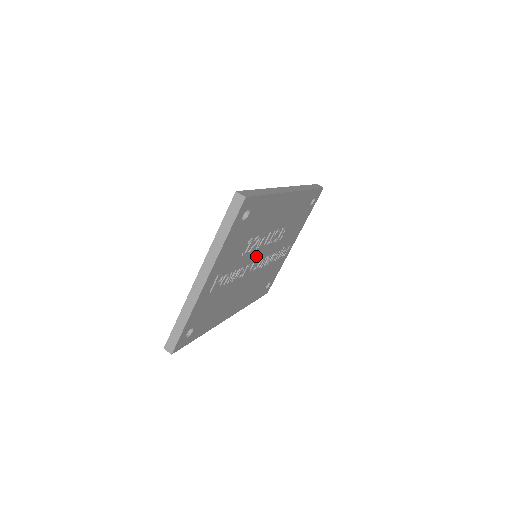
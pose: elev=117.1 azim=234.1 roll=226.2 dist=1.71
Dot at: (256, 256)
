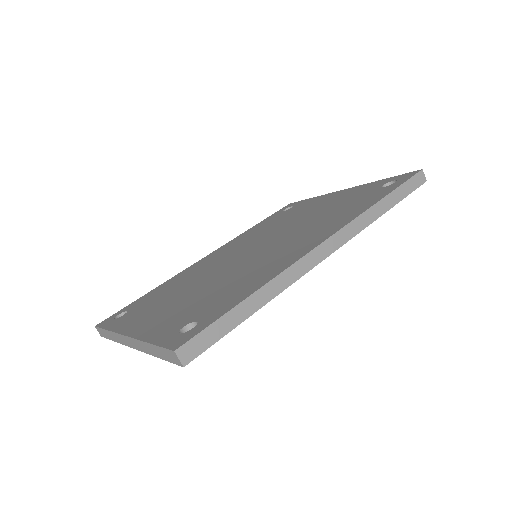
Dot at: occluded
